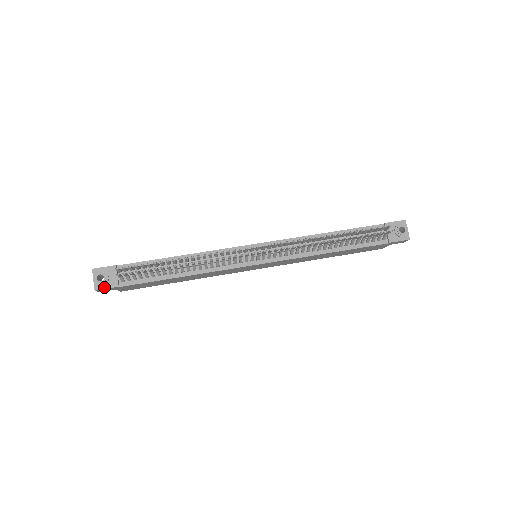
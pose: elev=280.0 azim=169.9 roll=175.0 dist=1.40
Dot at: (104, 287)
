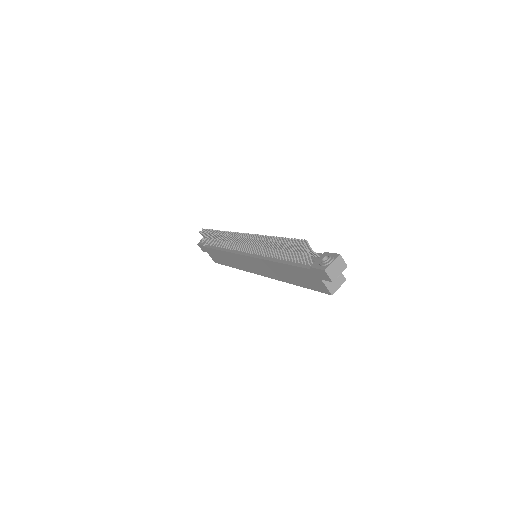
Dot at: (200, 244)
